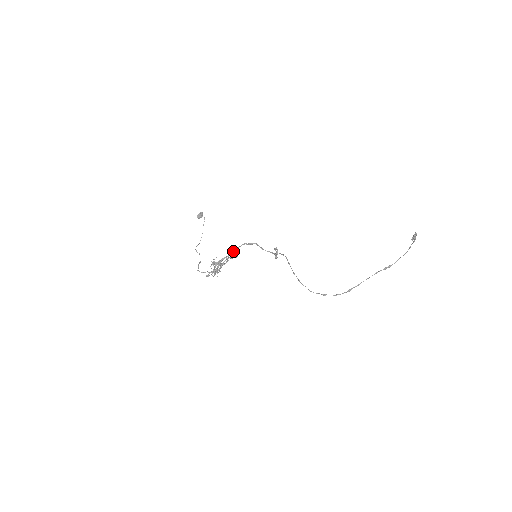
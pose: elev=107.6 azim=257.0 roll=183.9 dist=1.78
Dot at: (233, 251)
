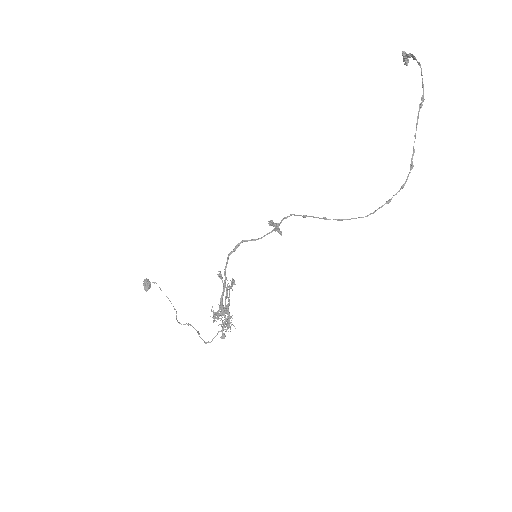
Dot at: occluded
